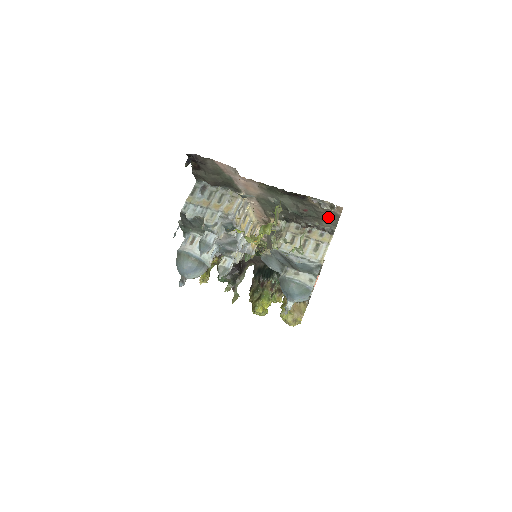
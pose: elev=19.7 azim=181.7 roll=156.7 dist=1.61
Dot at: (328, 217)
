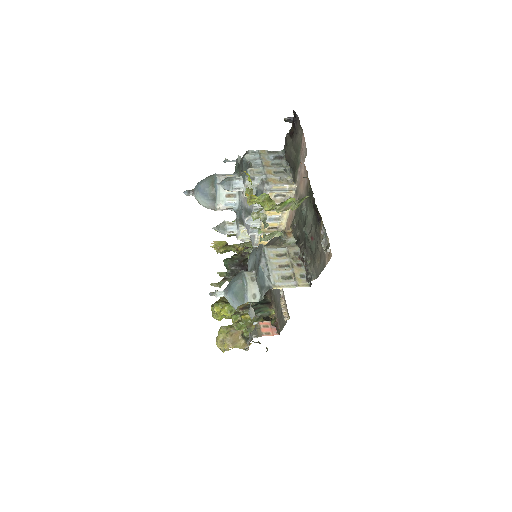
Dot at: (319, 261)
